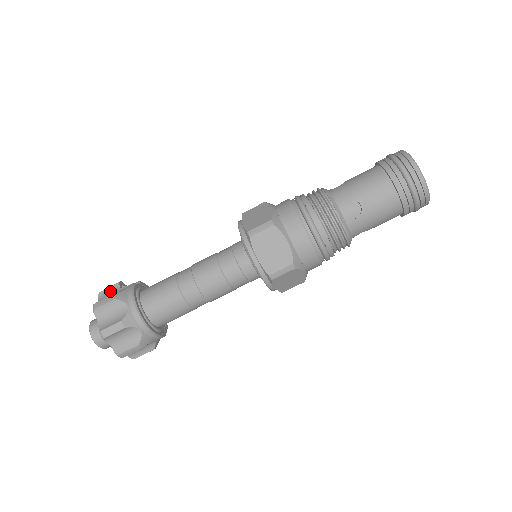
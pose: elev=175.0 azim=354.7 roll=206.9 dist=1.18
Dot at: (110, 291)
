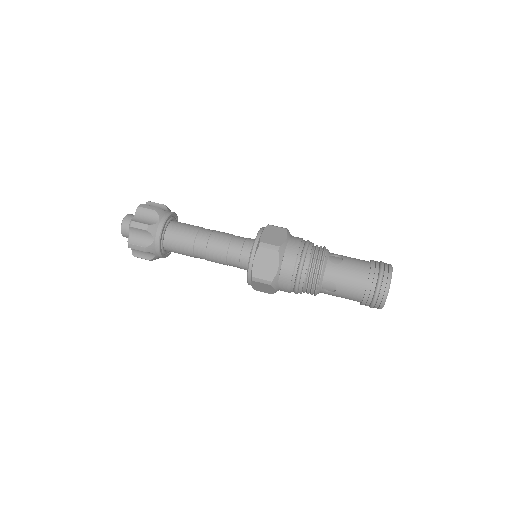
Dot at: occluded
